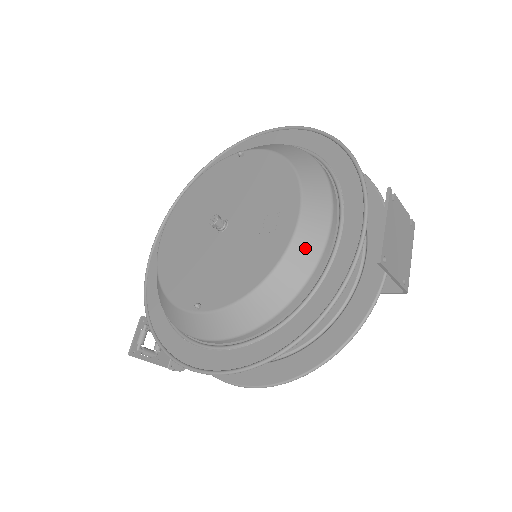
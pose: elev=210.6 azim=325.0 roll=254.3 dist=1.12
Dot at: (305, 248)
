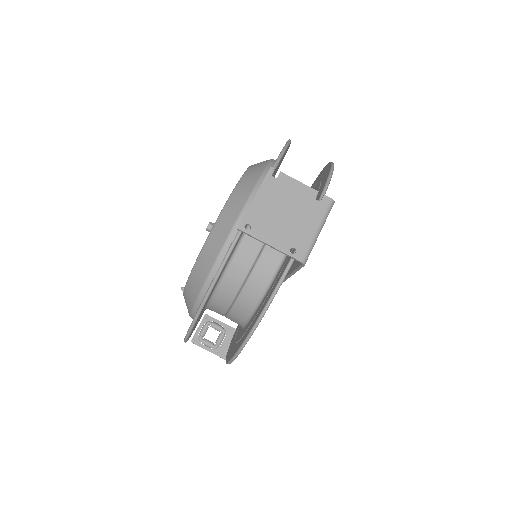
Dot at: (220, 231)
